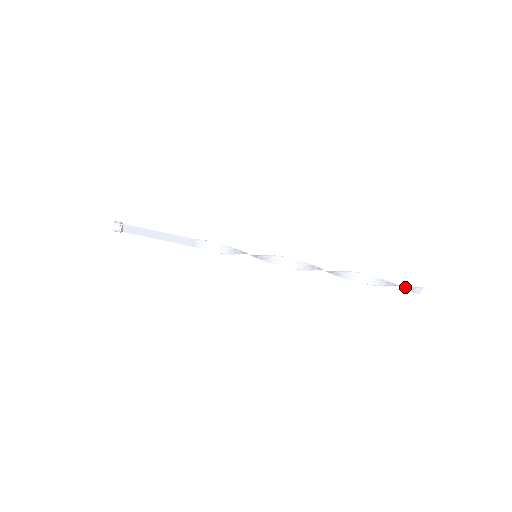
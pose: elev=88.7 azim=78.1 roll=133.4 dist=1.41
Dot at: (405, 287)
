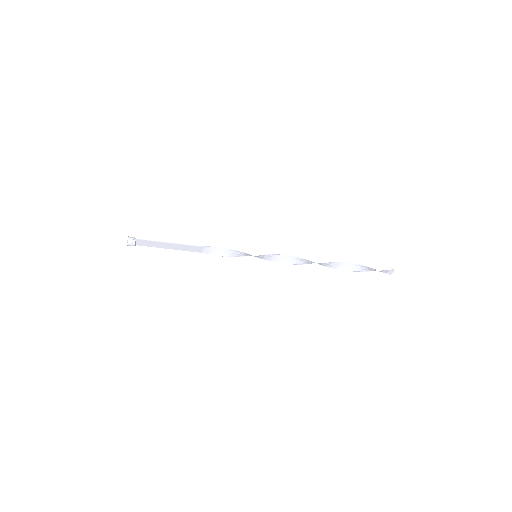
Dot at: (380, 270)
